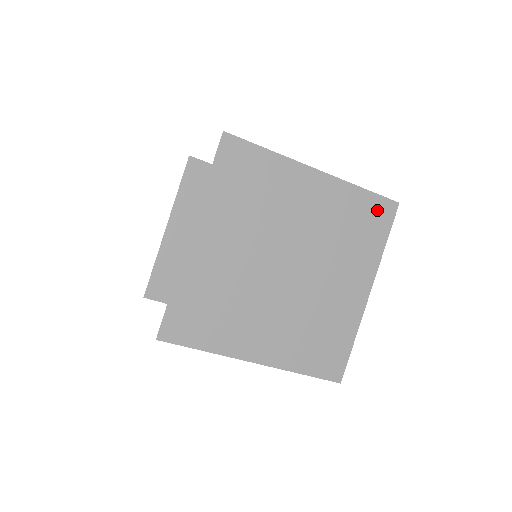
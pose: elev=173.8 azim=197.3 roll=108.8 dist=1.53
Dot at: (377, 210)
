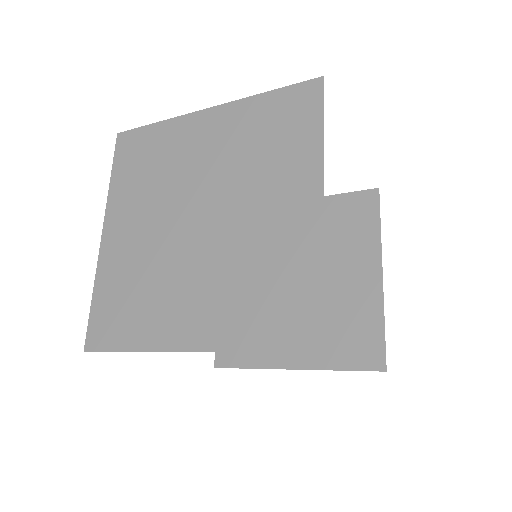
Dot at: (294, 102)
